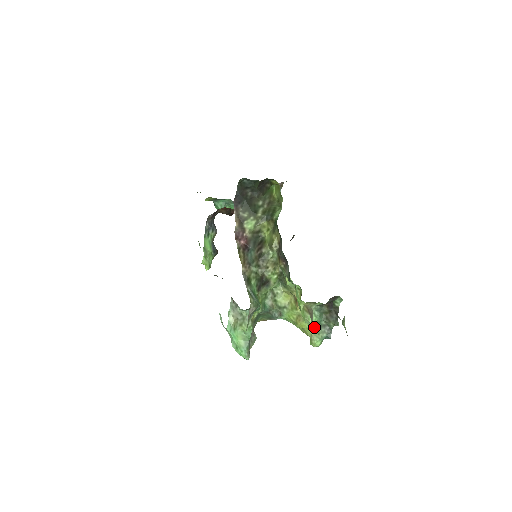
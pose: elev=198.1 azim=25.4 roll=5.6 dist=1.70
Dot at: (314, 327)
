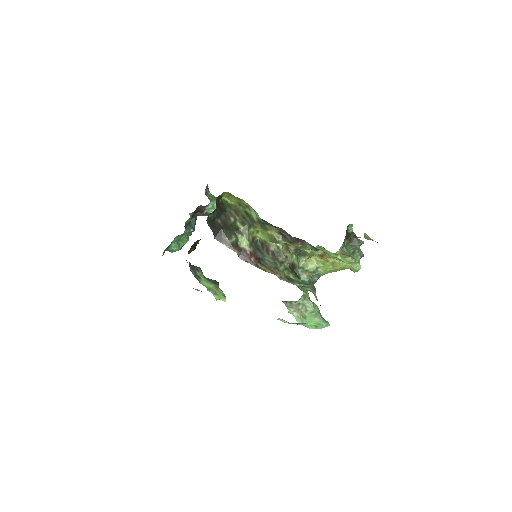
Dot at: occluded
